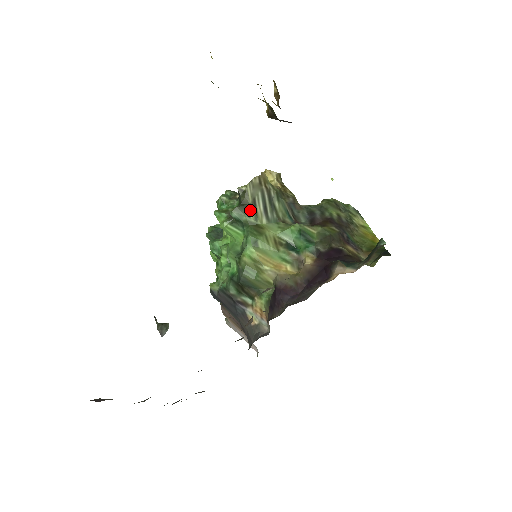
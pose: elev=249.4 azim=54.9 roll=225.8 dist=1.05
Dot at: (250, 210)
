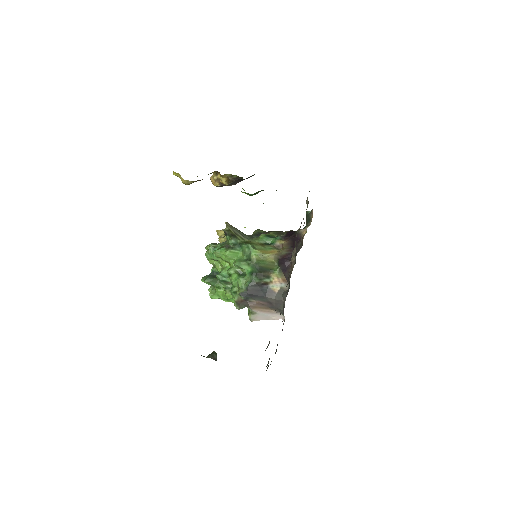
Dot at: (237, 237)
